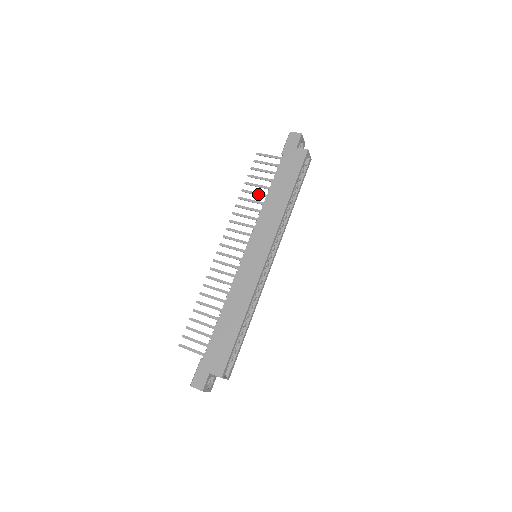
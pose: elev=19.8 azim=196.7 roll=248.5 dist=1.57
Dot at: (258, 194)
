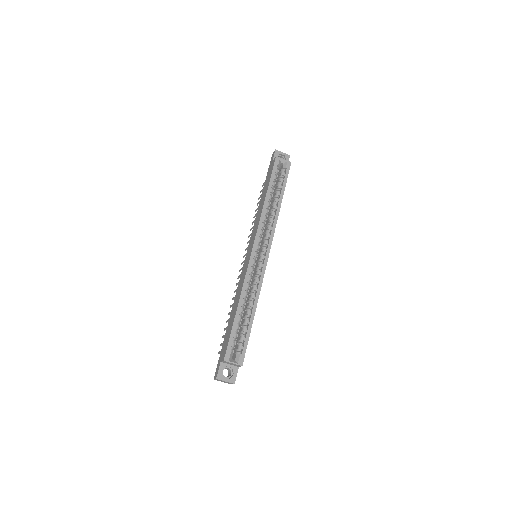
Dot at: occluded
